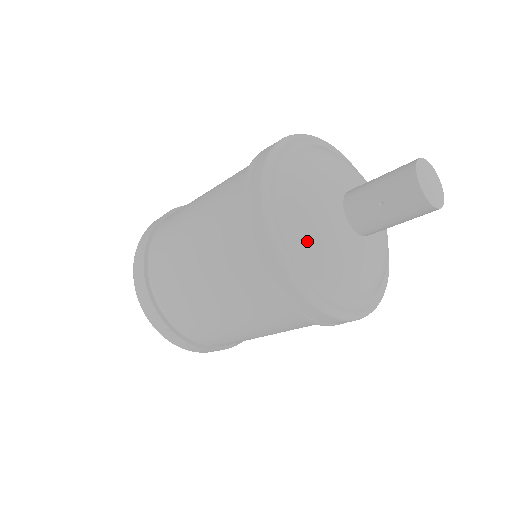
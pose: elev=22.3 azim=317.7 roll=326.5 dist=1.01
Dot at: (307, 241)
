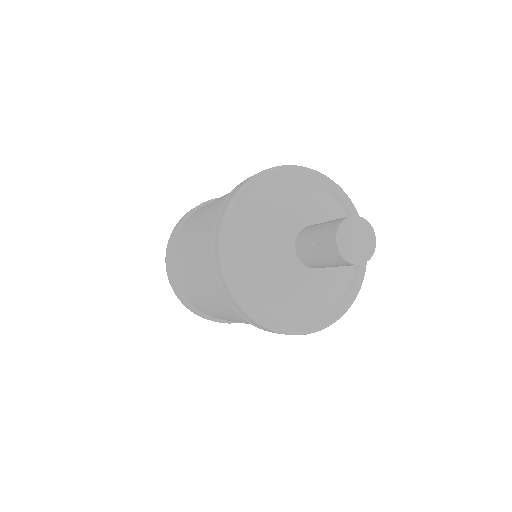
Dot at: (247, 251)
